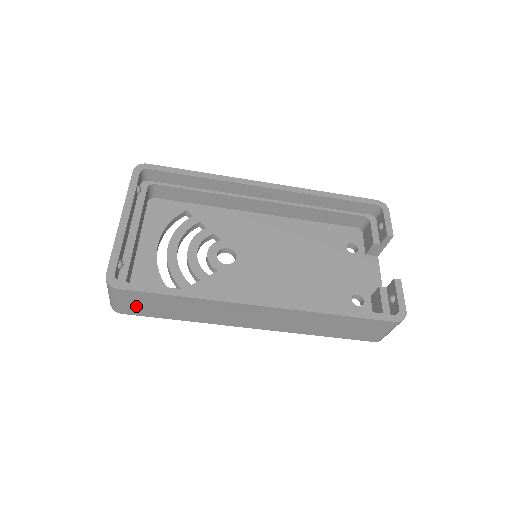
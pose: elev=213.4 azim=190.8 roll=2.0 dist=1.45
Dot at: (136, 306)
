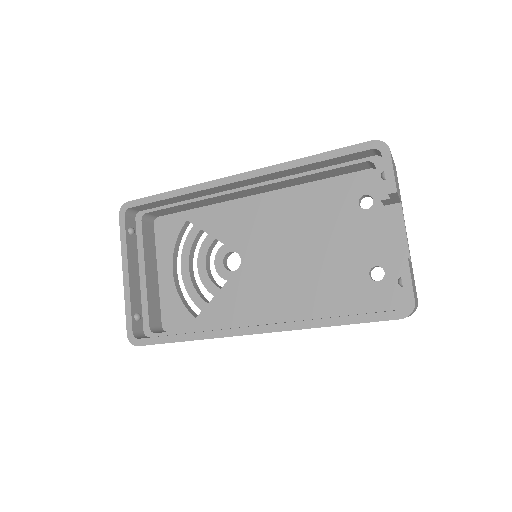
Dot at: occluded
